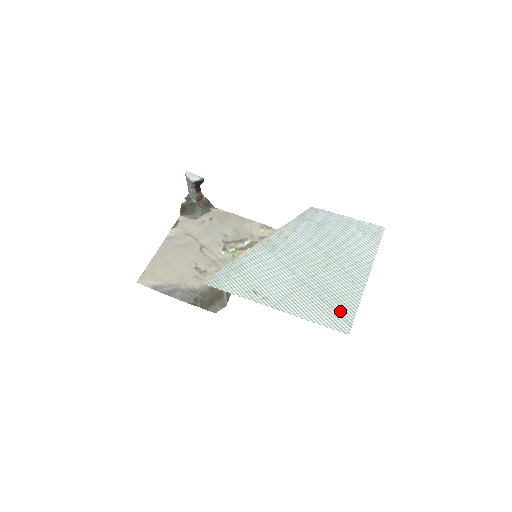
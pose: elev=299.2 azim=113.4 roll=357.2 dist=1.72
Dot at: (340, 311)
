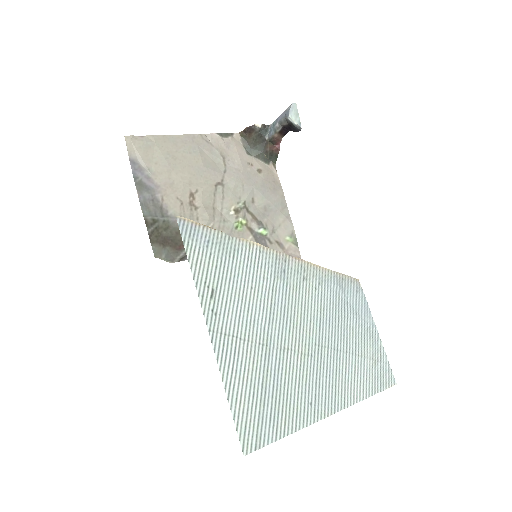
Dot at: (265, 418)
